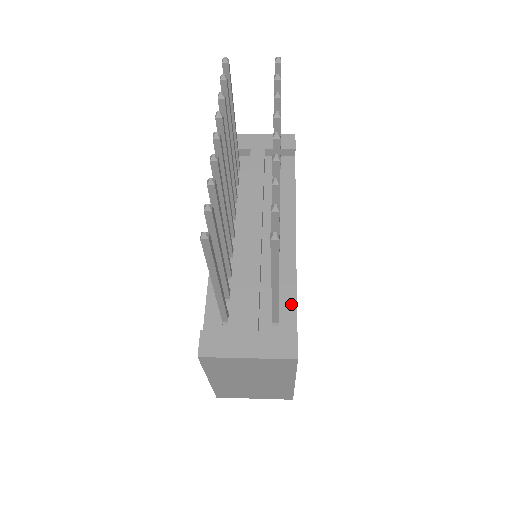
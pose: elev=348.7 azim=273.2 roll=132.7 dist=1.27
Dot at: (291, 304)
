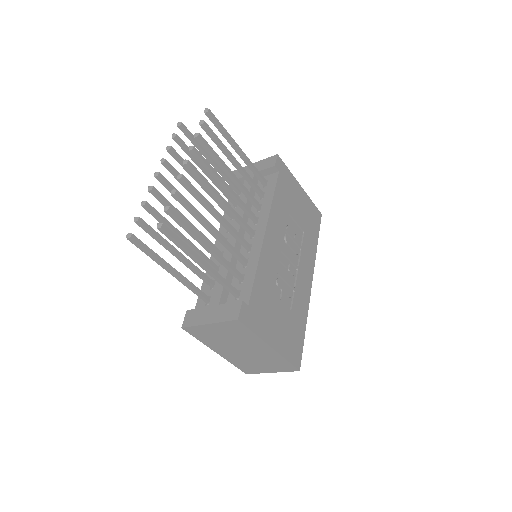
Dot at: (250, 282)
